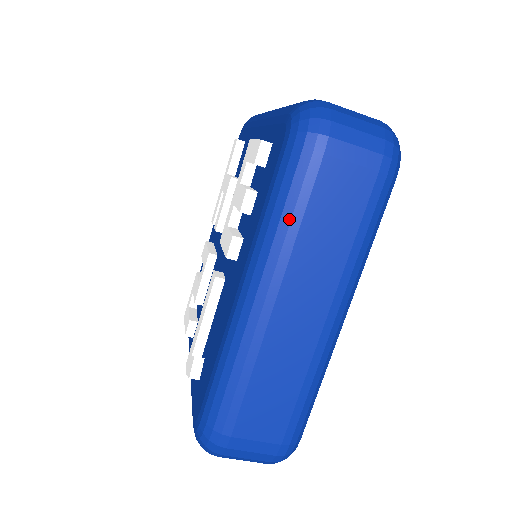
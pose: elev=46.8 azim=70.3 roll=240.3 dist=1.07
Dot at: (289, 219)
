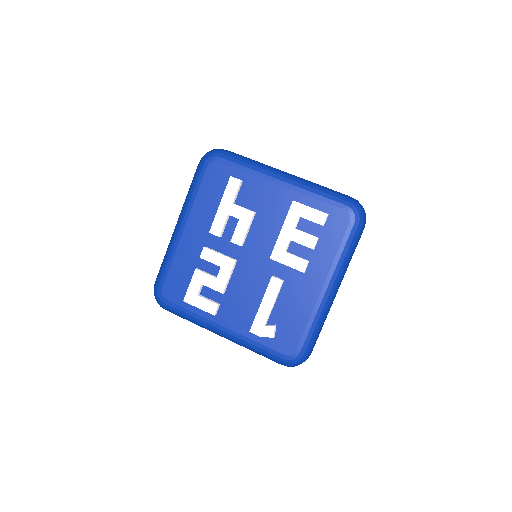
Dot at: (351, 256)
